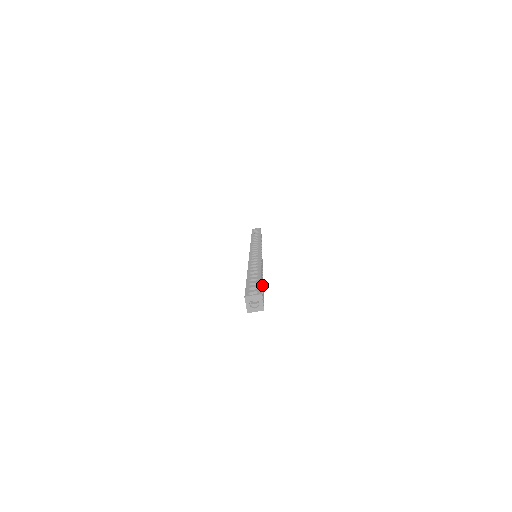
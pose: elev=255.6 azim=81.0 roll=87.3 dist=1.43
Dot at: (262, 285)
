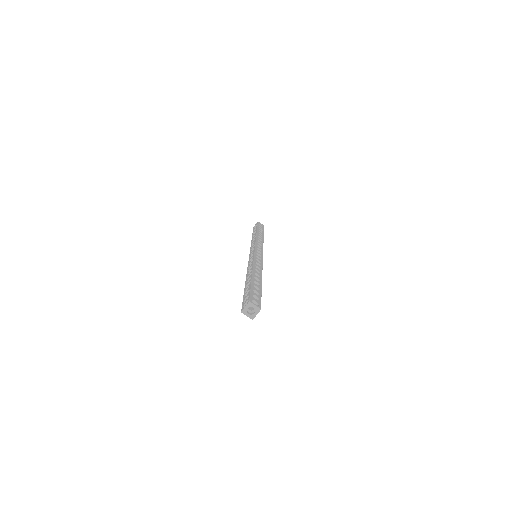
Dot at: occluded
